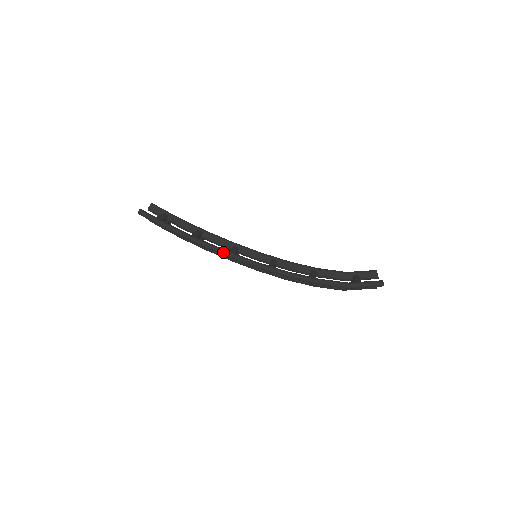
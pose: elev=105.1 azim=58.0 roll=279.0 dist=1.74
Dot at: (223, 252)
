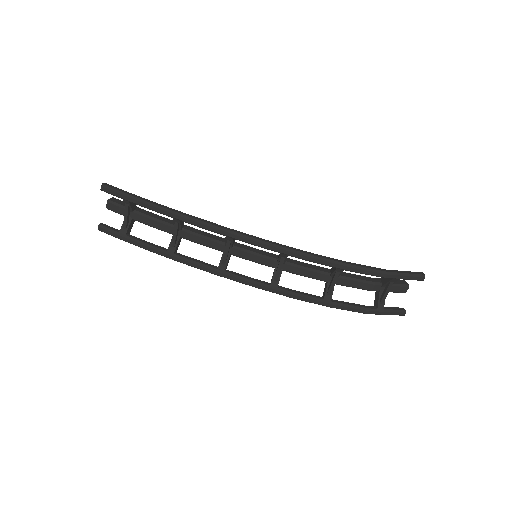
Dot at: (222, 227)
